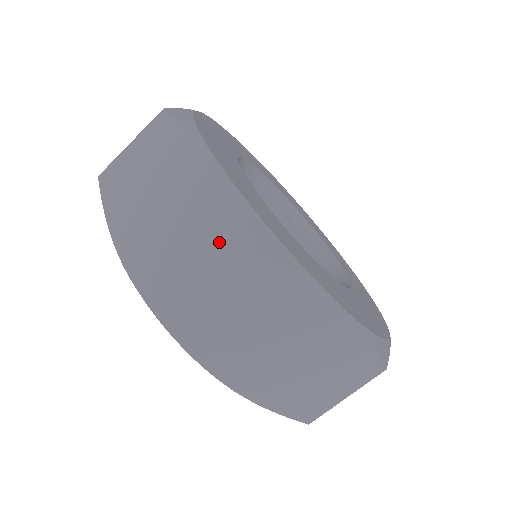
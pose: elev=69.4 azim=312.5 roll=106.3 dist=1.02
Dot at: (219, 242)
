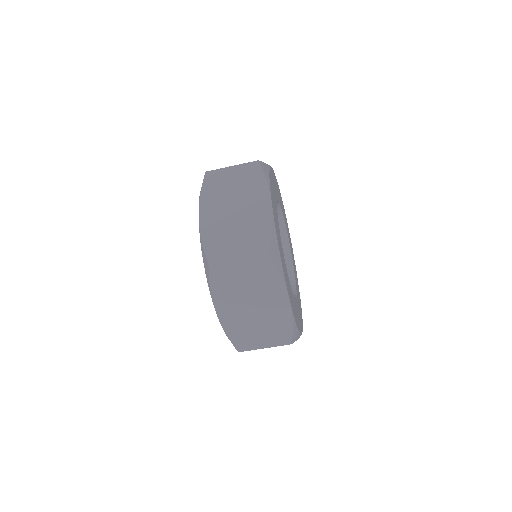
Dot at: (277, 334)
